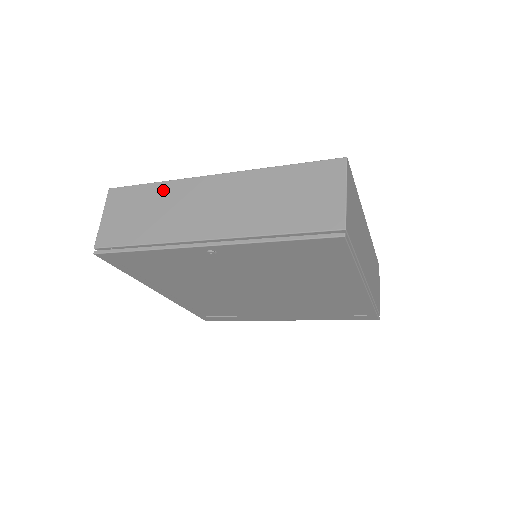
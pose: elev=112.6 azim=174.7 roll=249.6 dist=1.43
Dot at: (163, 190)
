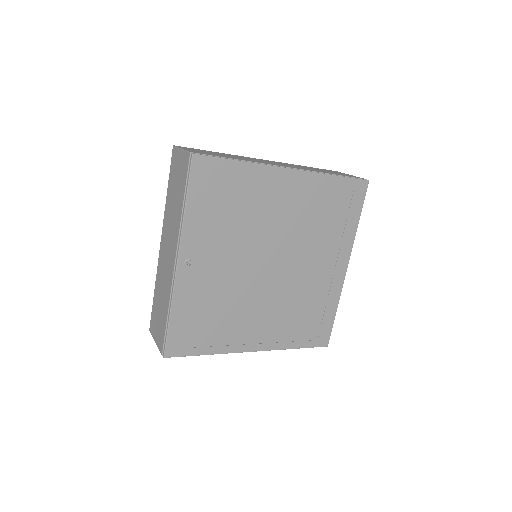
Dot at: (157, 286)
